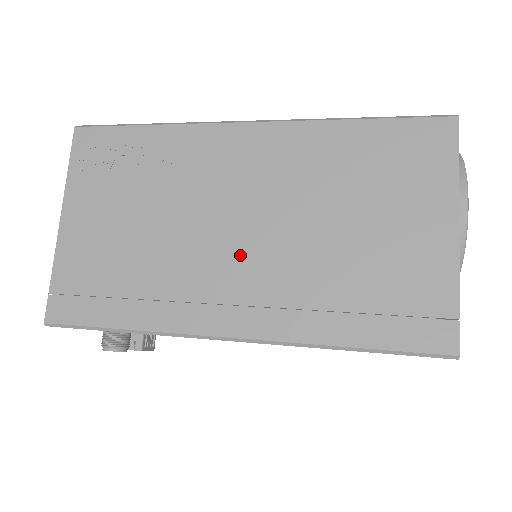
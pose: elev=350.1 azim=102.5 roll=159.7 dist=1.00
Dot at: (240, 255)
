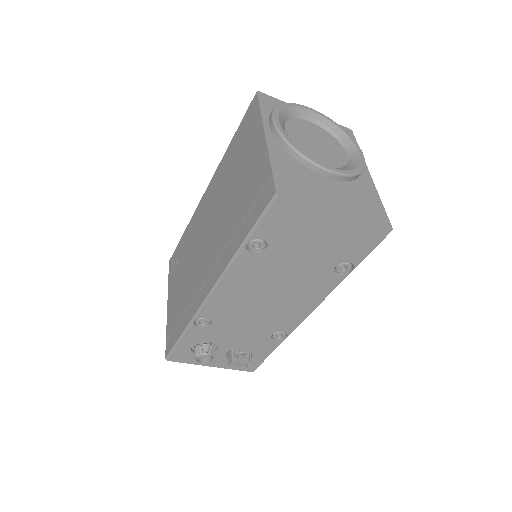
Dot at: (208, 250)
